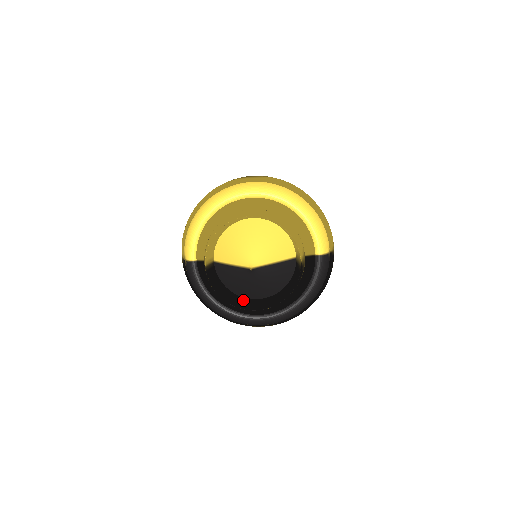
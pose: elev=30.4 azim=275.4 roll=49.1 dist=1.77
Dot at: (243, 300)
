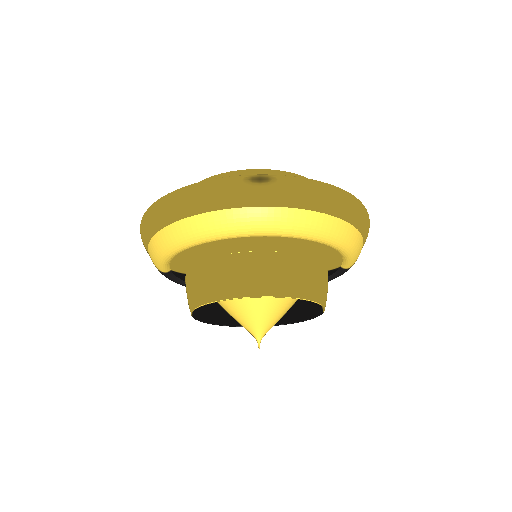
Dot at: occluded
